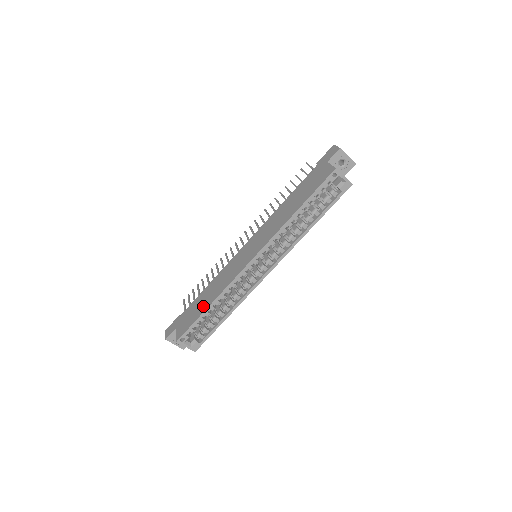
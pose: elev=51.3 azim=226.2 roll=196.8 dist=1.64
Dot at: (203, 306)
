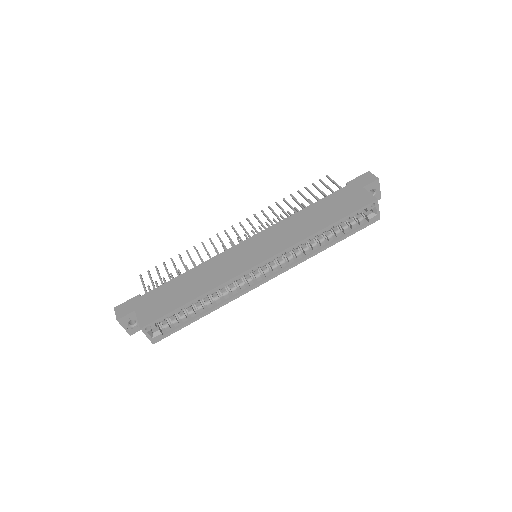
Dot at: (185, 295)
